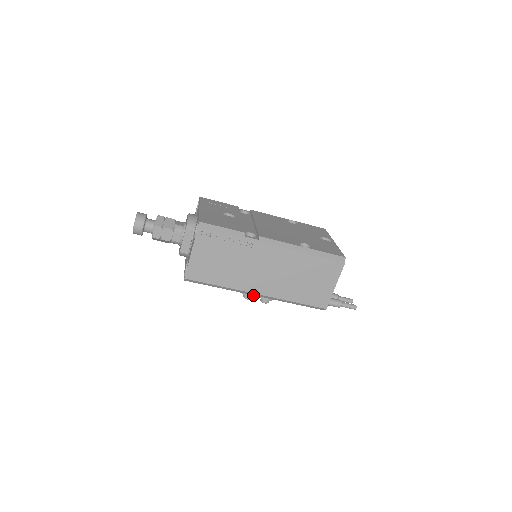
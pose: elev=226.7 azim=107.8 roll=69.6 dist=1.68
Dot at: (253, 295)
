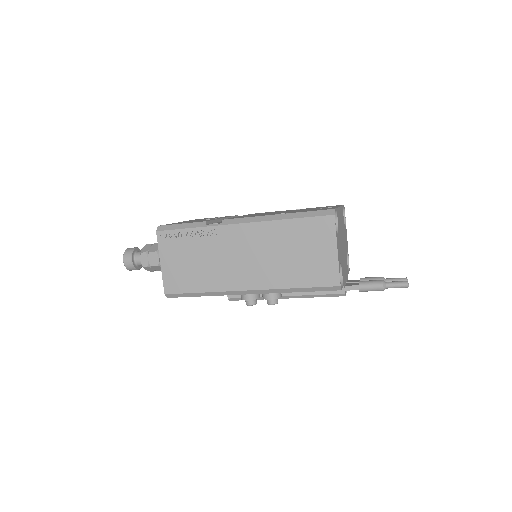
Dot at: (252, 297)
